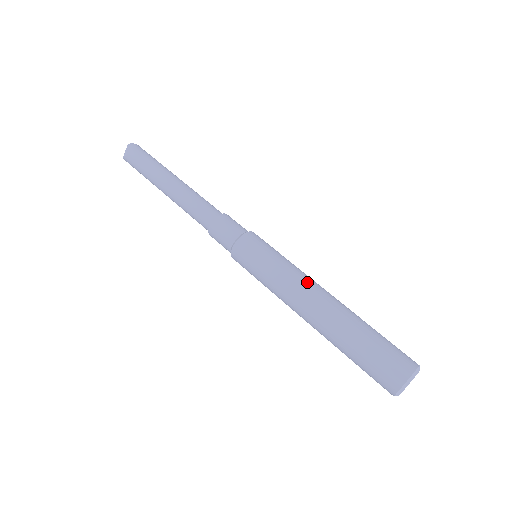
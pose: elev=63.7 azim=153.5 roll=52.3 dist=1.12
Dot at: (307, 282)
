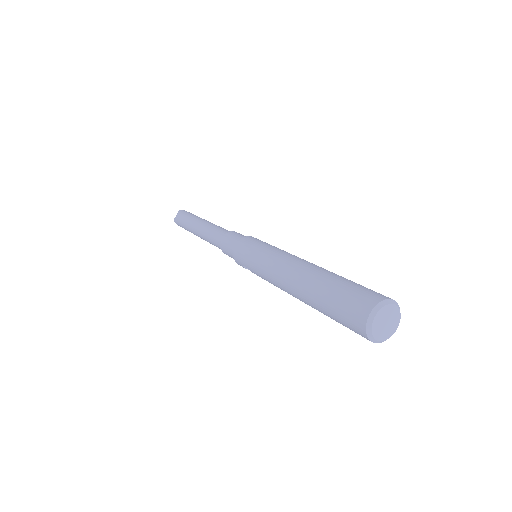
Dot at: (293, 255)
